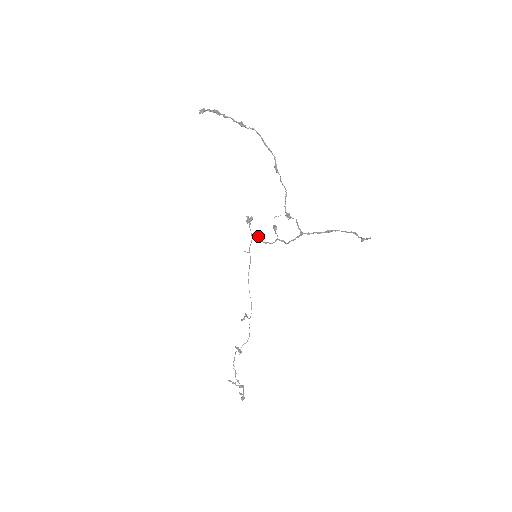
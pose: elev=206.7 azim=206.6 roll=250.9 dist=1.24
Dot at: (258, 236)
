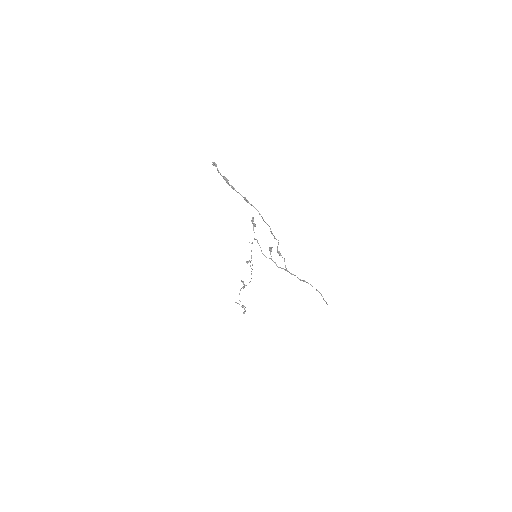
Dot at: occluded
